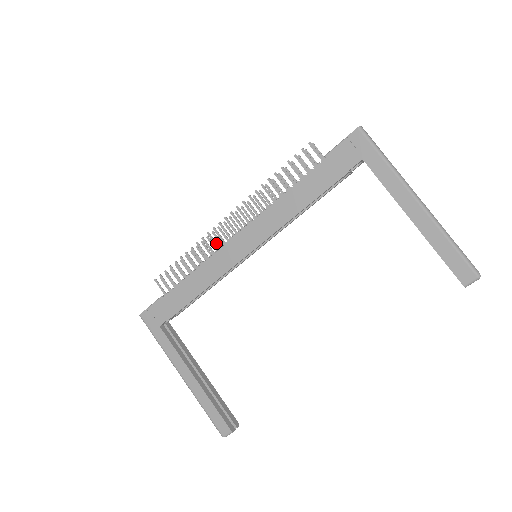
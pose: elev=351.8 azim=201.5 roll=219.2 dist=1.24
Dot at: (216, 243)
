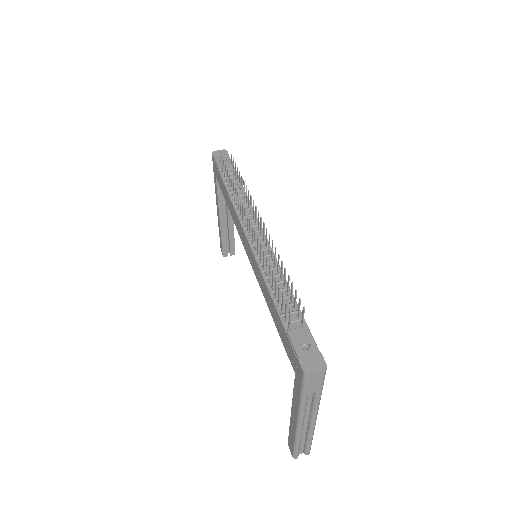
Dot at: (243, 215)
